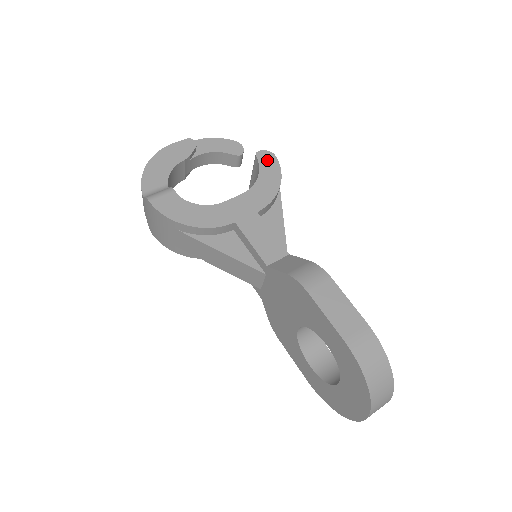
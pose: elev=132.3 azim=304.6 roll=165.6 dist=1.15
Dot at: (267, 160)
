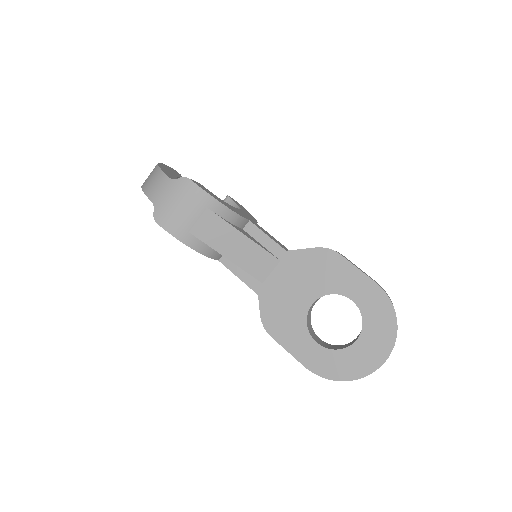
Dot at: (236, 202)
